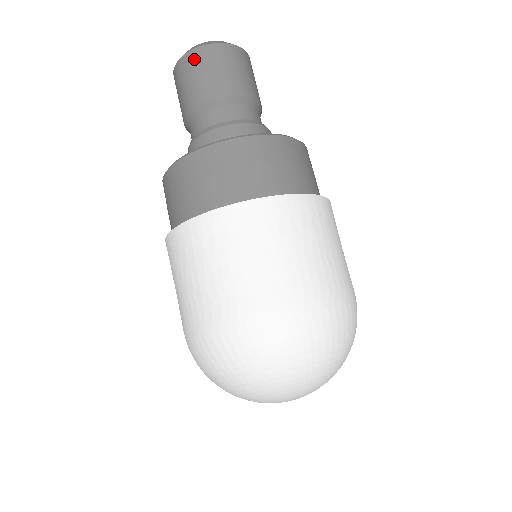
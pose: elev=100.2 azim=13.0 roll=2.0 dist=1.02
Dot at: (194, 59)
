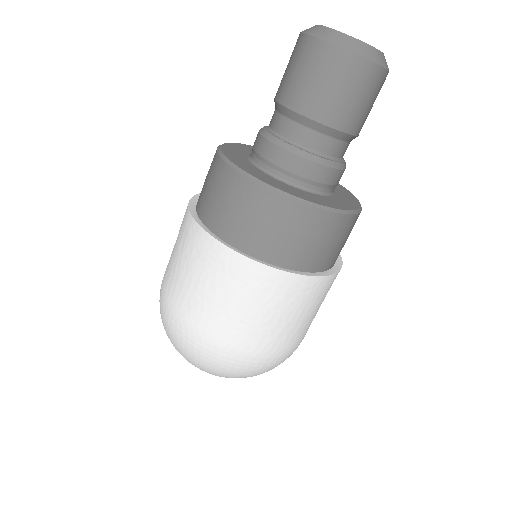
Dot at: (356, 70)
